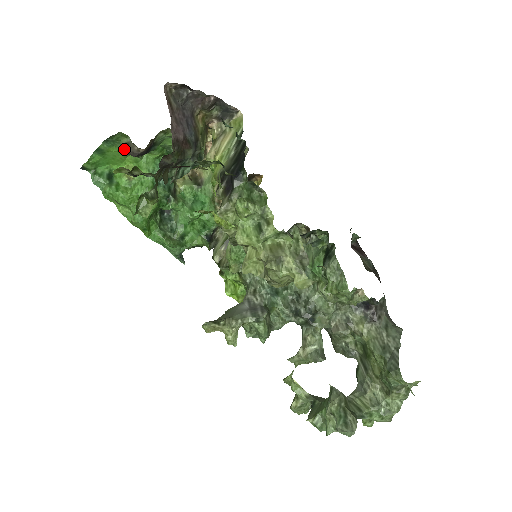
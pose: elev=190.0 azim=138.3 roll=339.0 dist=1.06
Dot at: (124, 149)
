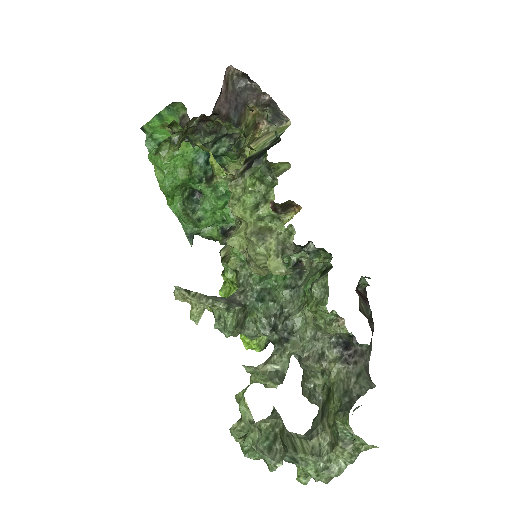
Dot at: (180, 120)
